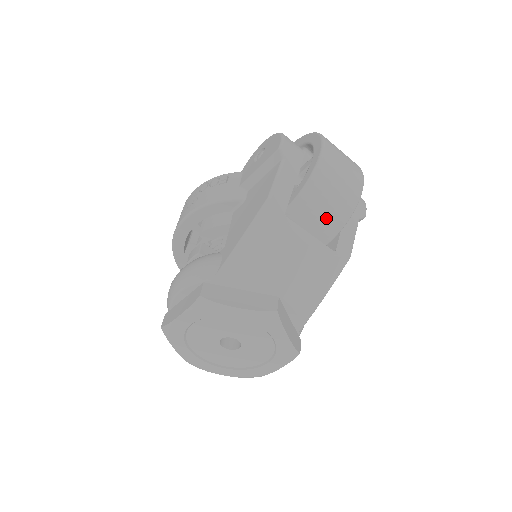
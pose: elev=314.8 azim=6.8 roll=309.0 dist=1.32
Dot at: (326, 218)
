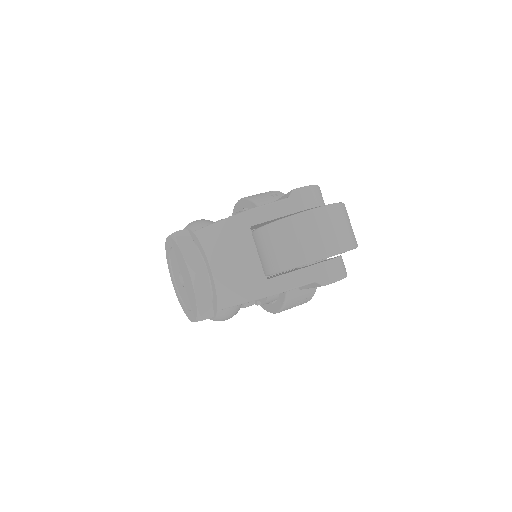
Dot at: (278, 253)
